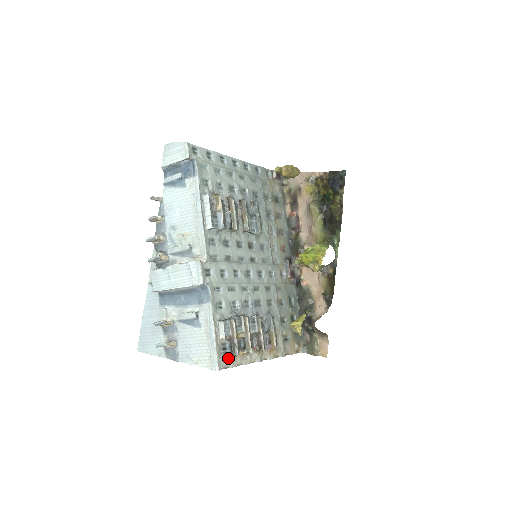
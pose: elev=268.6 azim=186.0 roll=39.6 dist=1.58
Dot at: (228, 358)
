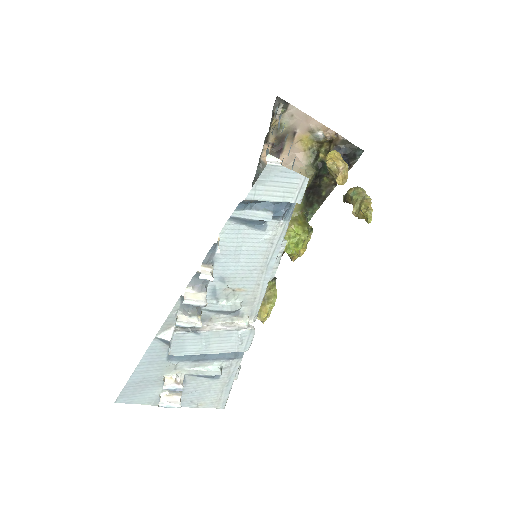
Dot at: occluded
